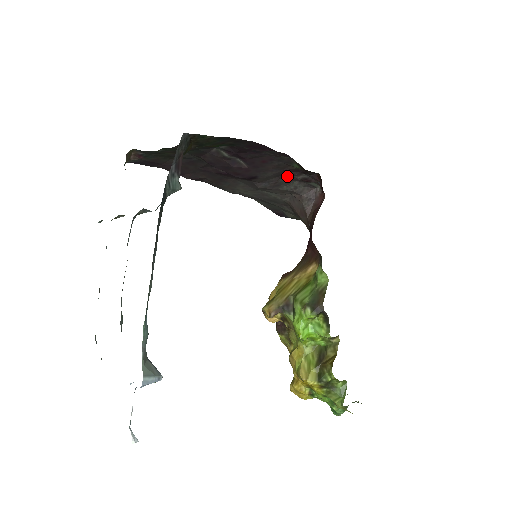
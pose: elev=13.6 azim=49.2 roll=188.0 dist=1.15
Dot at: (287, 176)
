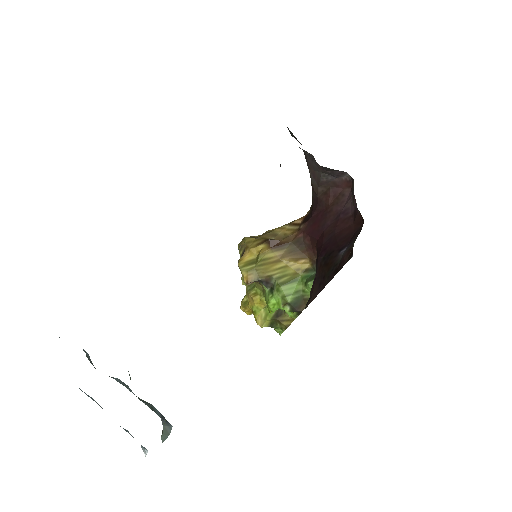
Dot at: occluded
